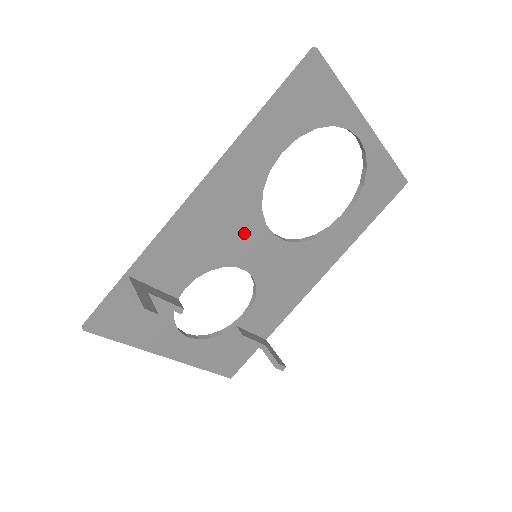
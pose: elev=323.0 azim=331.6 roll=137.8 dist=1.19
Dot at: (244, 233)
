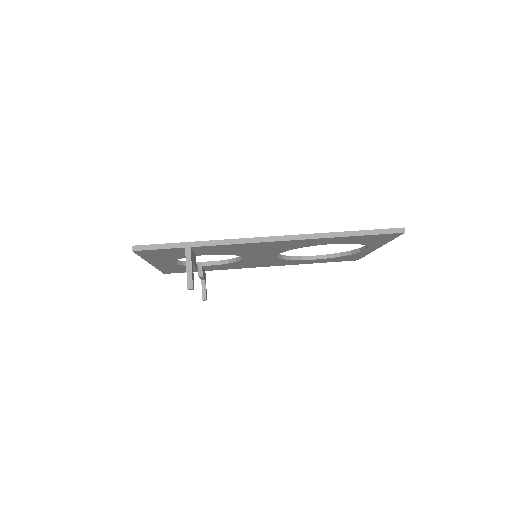
Dot at: (266, 252)
